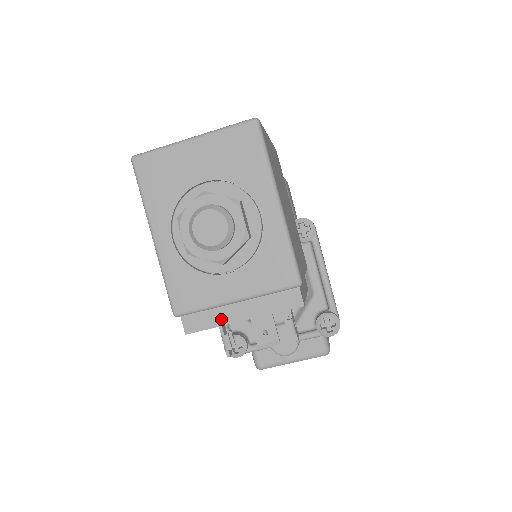
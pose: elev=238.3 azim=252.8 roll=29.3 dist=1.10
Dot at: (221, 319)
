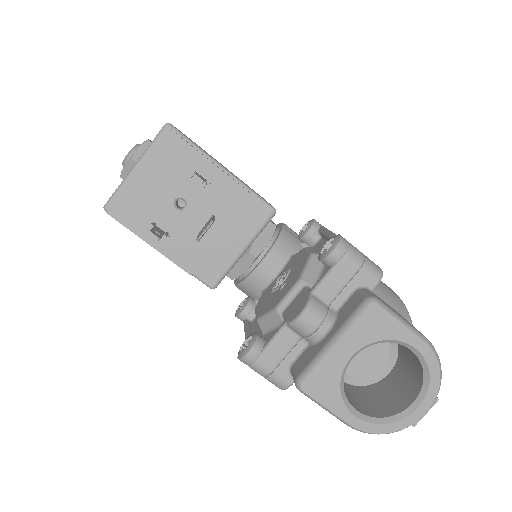
Dot at: (127, 185)
